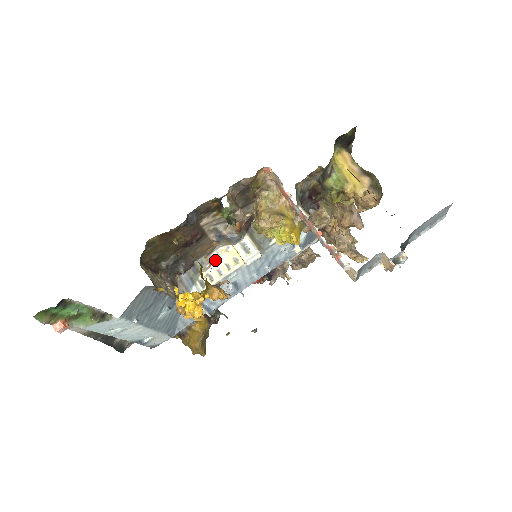
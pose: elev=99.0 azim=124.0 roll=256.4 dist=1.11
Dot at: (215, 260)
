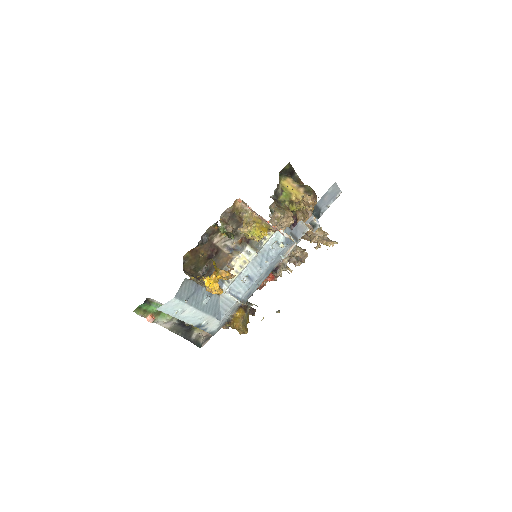
Dot at: (233, 266)
